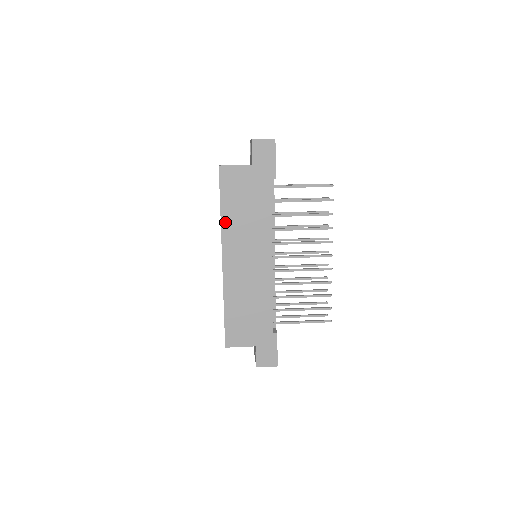
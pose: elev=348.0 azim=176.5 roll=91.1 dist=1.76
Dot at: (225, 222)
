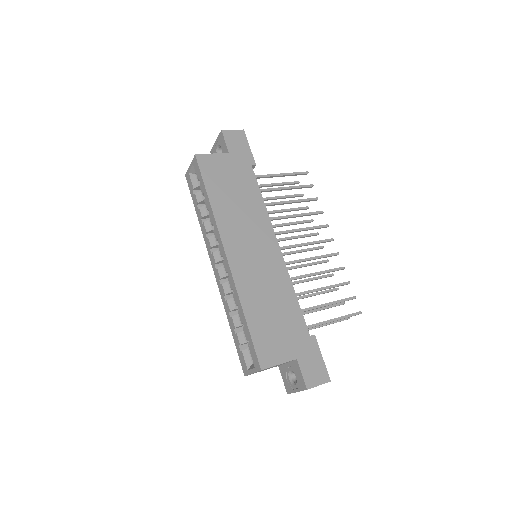
Dot at: (217, 211)
